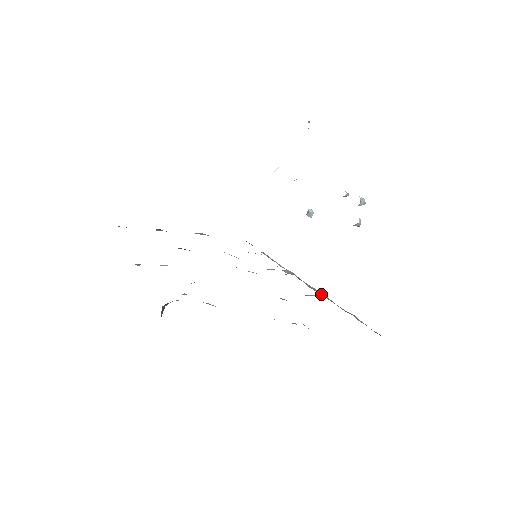
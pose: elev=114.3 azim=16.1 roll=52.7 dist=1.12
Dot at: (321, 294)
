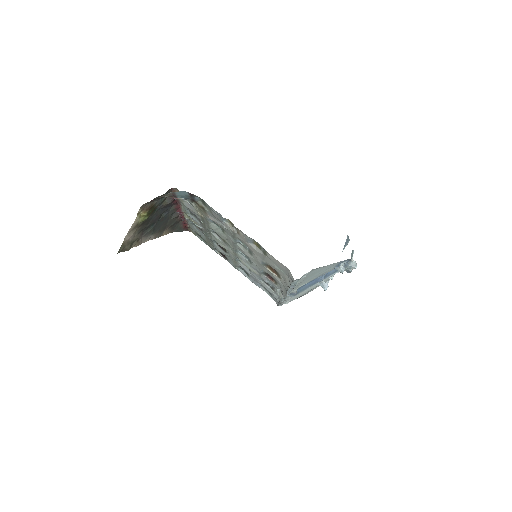
Dot at: (286, 291)
